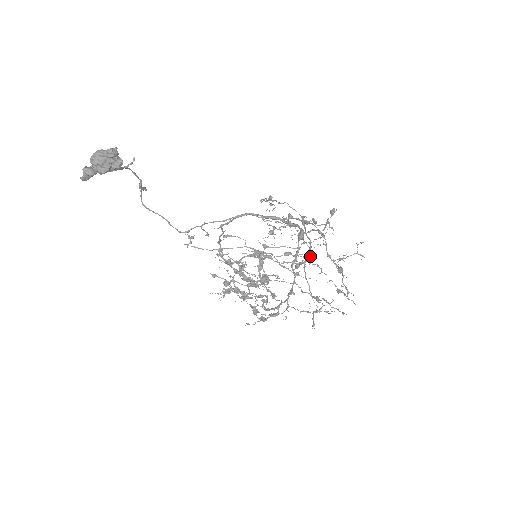
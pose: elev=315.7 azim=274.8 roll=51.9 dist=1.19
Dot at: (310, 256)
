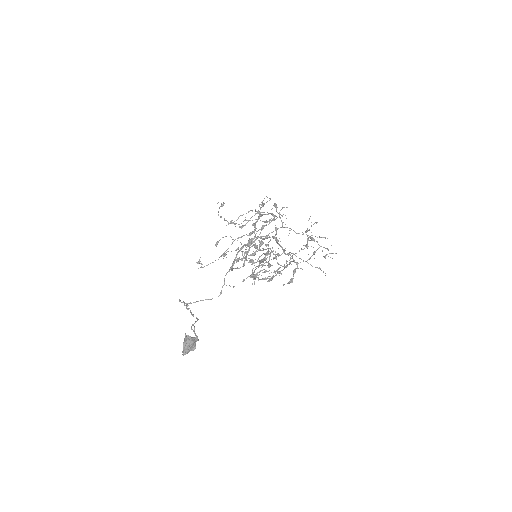
Dot at: occluded
